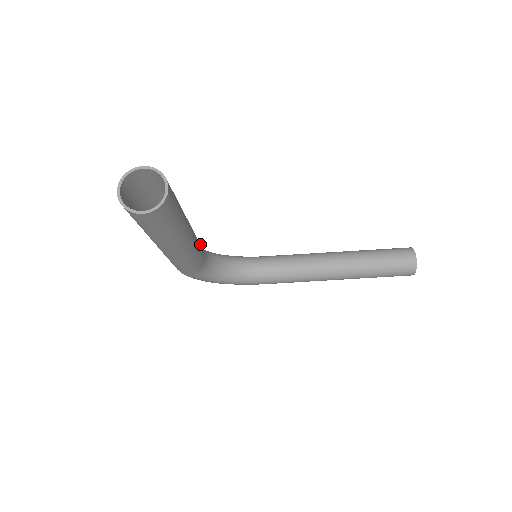
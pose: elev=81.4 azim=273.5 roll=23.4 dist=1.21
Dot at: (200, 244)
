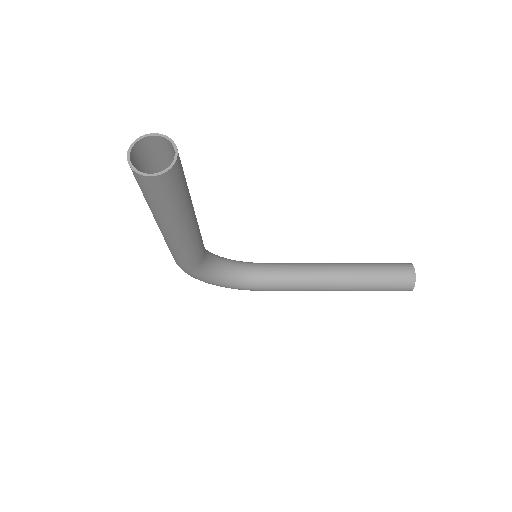
Dot at: occluded
